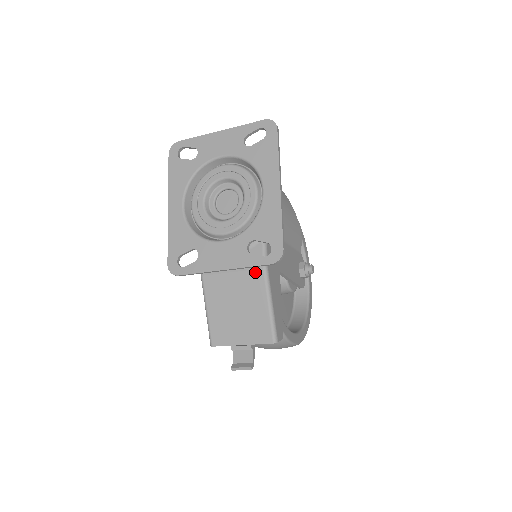
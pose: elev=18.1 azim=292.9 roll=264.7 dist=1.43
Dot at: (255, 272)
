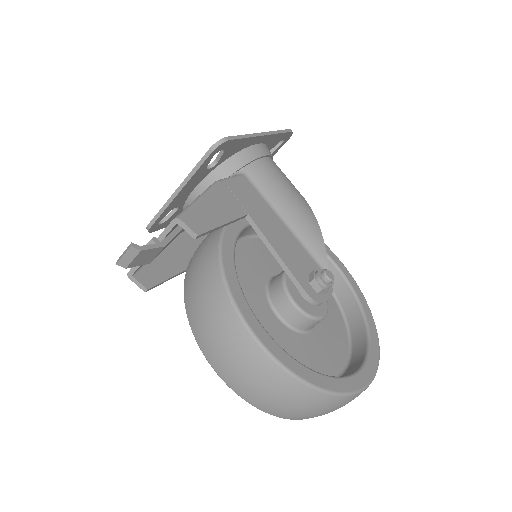
Dot at: occluded
